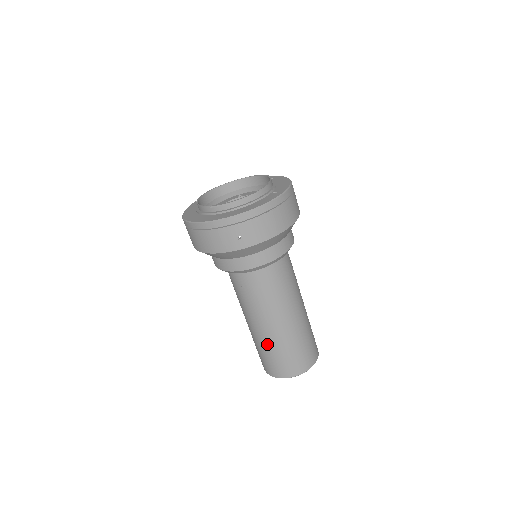
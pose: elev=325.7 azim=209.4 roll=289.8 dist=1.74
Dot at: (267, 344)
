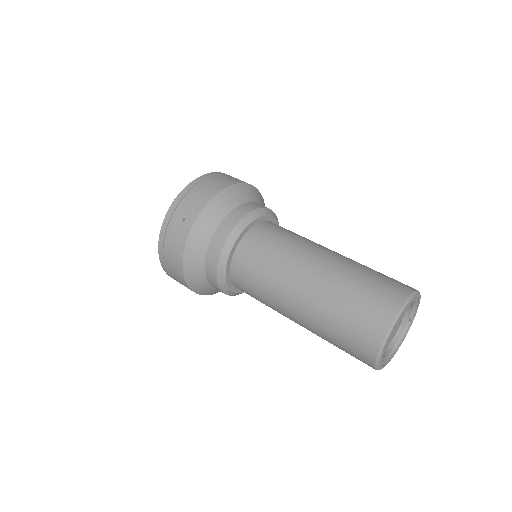
Dot at: (322, 314)
